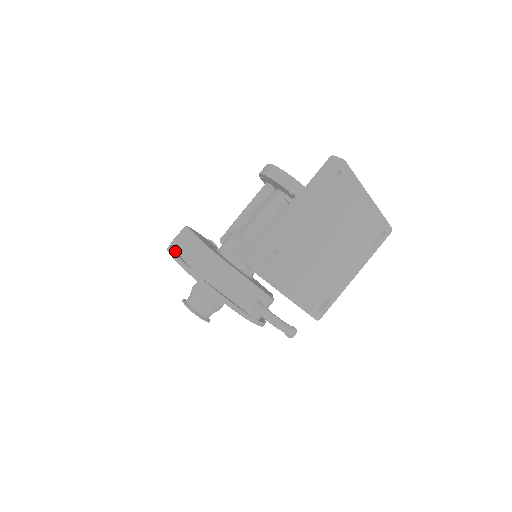
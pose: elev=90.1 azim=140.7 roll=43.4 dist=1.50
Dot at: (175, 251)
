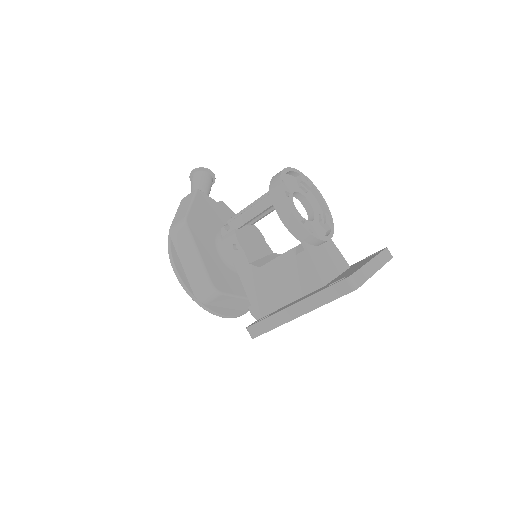
Dot at: (177, 260)
